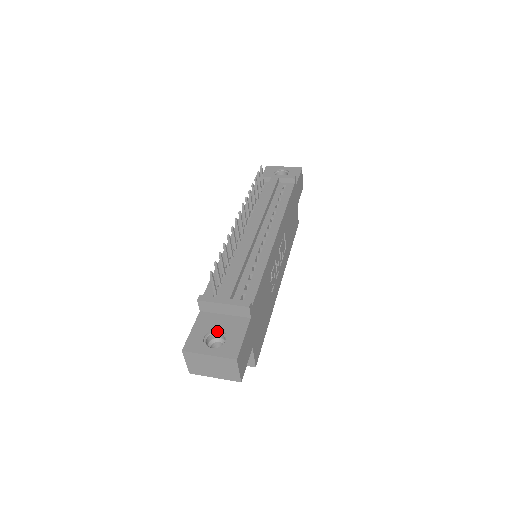
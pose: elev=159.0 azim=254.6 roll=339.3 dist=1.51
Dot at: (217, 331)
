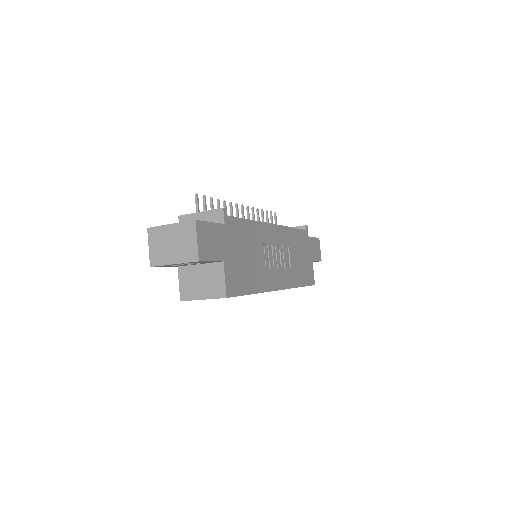
Dot at: occluded
